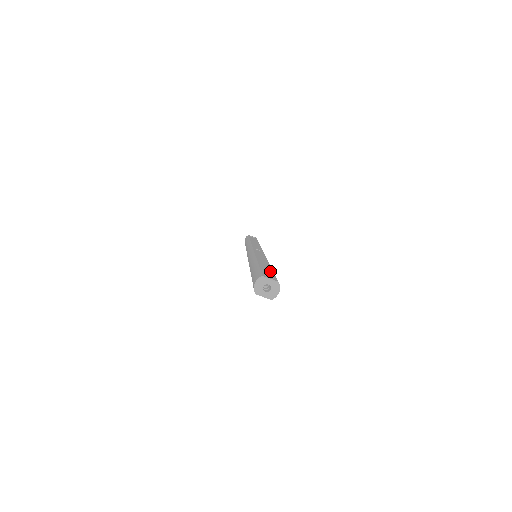
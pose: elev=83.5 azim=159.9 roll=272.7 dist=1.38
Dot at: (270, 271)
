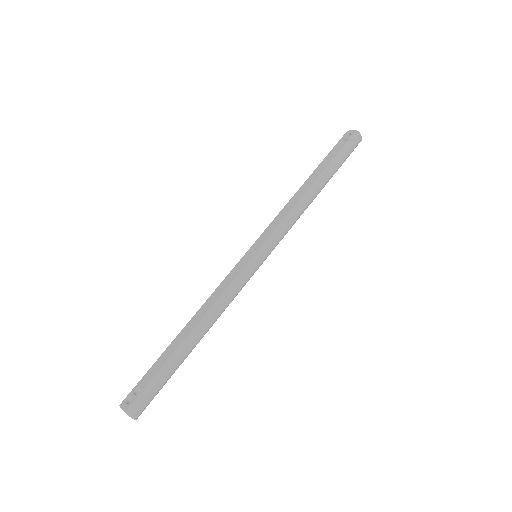
Dot at: (155, 372)
